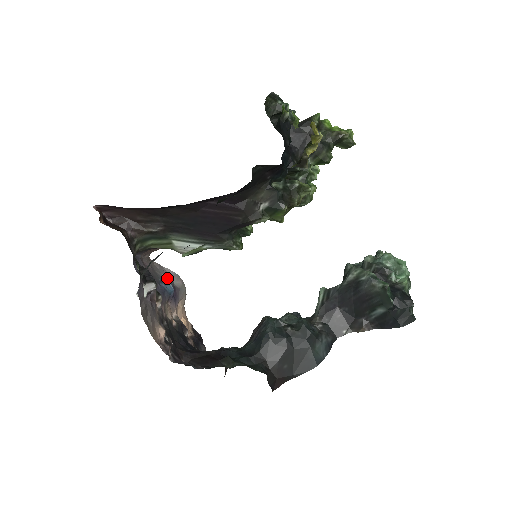
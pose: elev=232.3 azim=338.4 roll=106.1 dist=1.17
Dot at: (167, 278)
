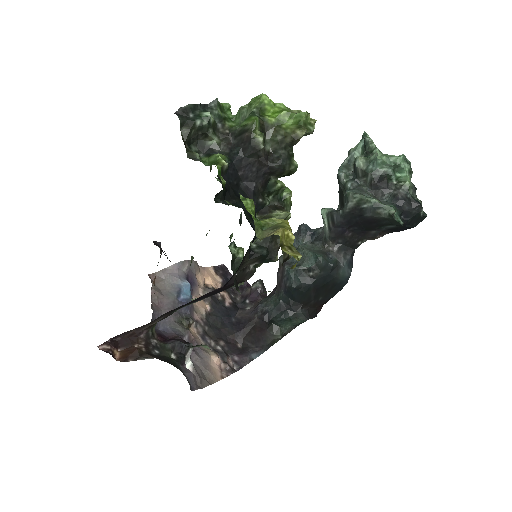
Dot at: (178, 281)
